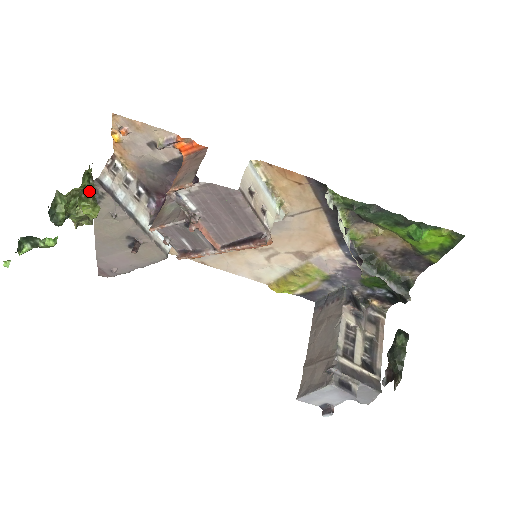
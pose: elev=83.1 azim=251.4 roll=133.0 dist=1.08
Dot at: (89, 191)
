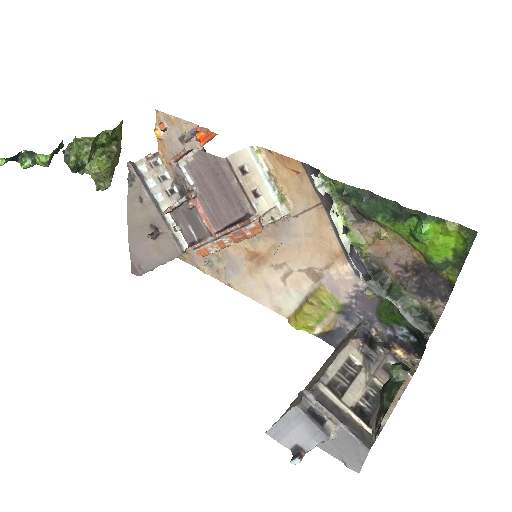
Dot at: (109, 153)
